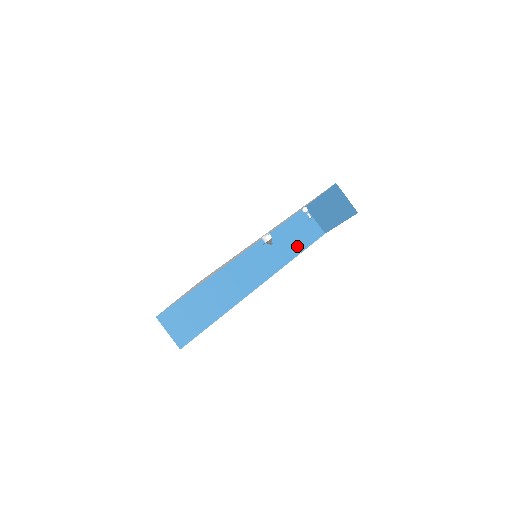
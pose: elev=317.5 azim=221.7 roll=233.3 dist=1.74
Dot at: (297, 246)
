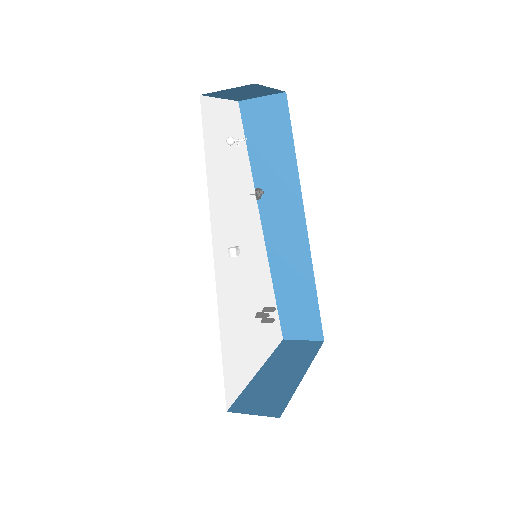
Dot at: (284, 149)
